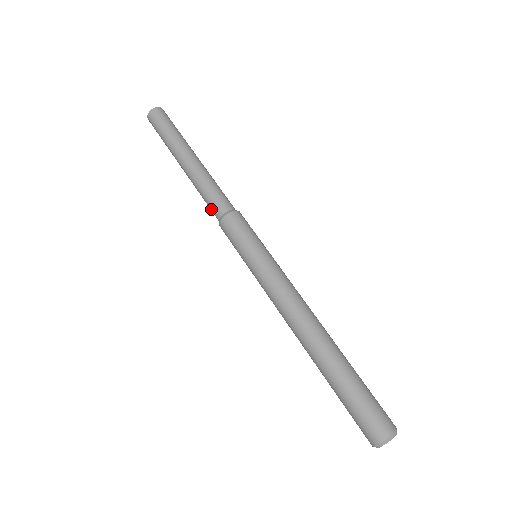
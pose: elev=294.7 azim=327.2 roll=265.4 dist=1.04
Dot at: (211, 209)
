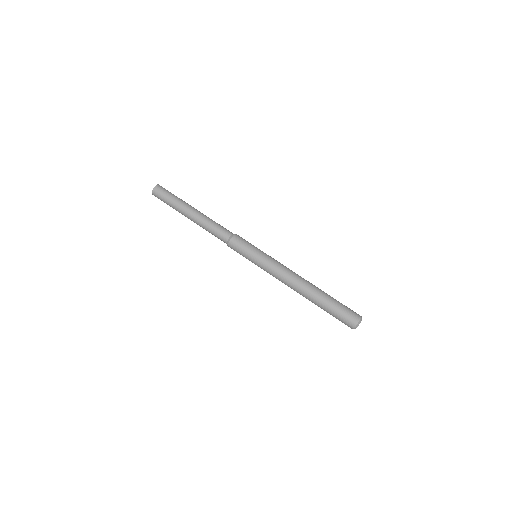
Dot at: (219, 238)
